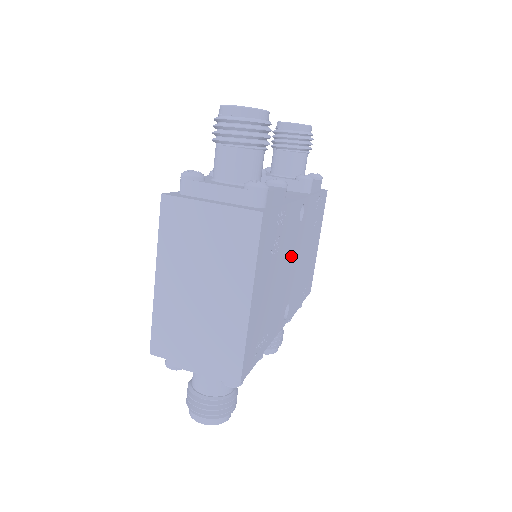
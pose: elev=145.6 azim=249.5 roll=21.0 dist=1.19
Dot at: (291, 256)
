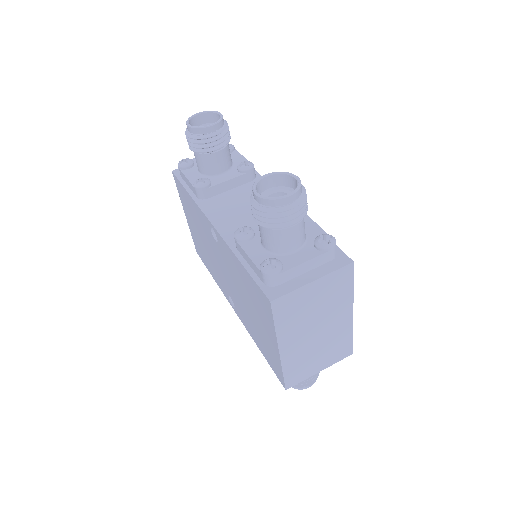
Dot at: occluded
